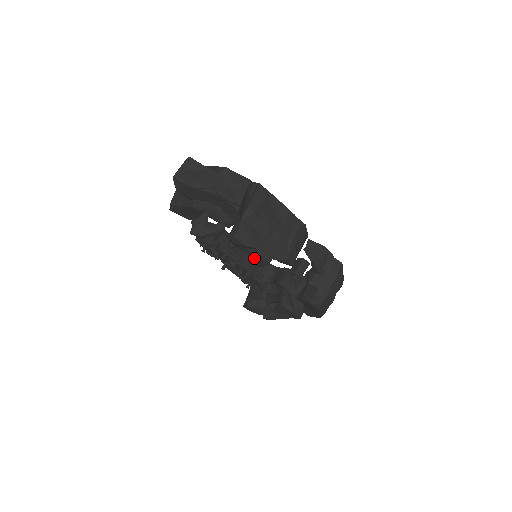
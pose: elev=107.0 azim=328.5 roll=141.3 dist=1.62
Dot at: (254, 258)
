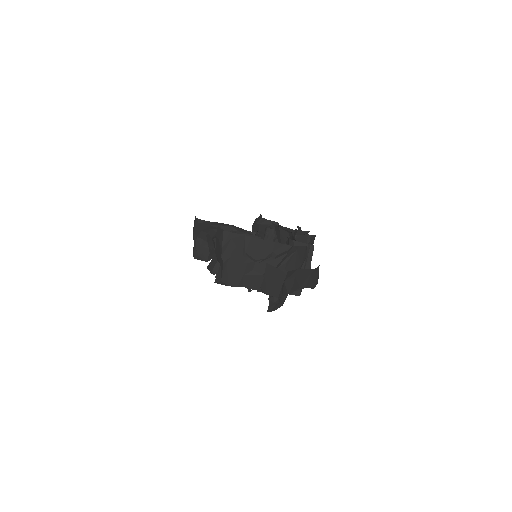
Dot at: occluded
